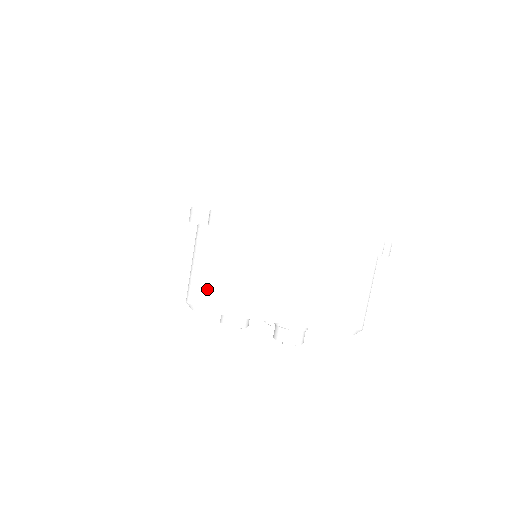
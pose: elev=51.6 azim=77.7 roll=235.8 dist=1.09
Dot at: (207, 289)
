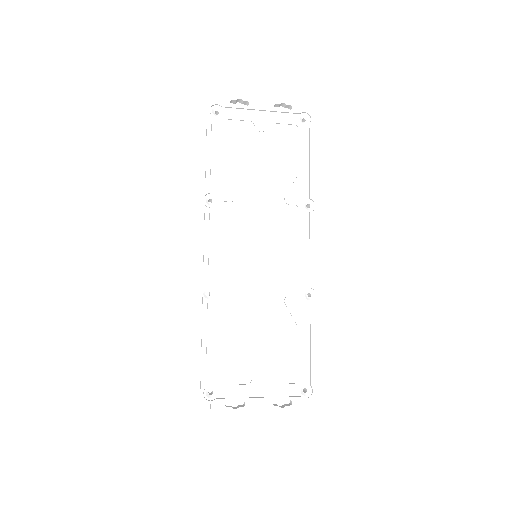
Dot at: occluded
